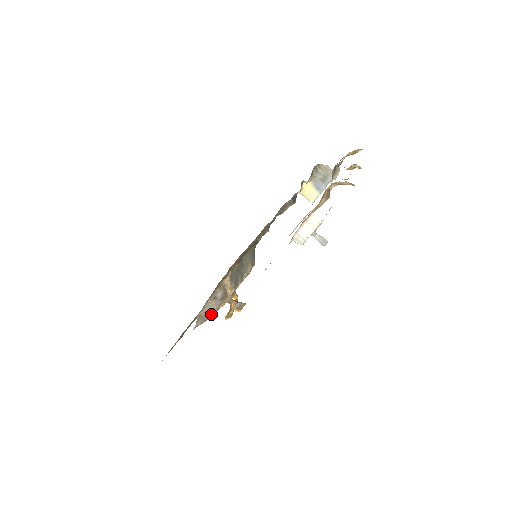
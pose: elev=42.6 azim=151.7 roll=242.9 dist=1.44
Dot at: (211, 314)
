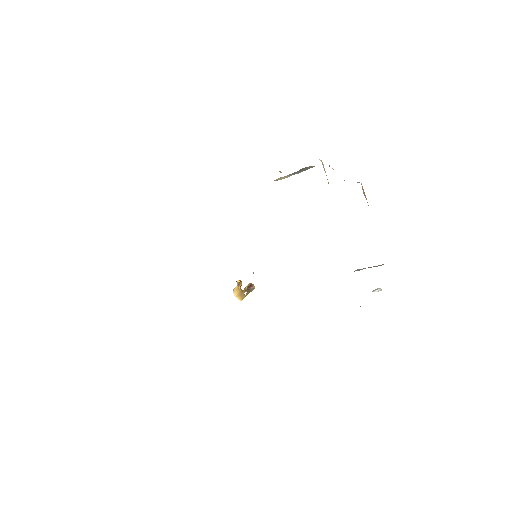
Dot at: occluded
